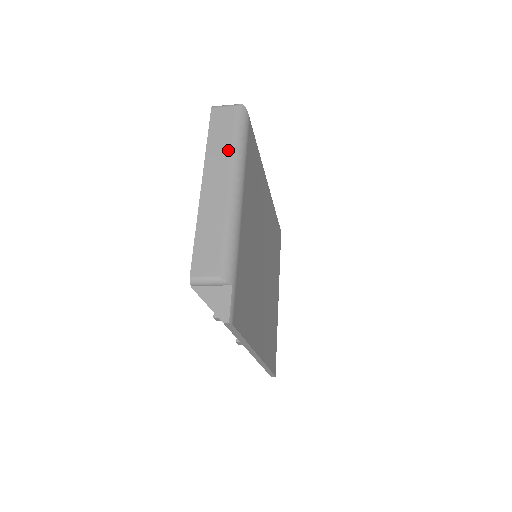
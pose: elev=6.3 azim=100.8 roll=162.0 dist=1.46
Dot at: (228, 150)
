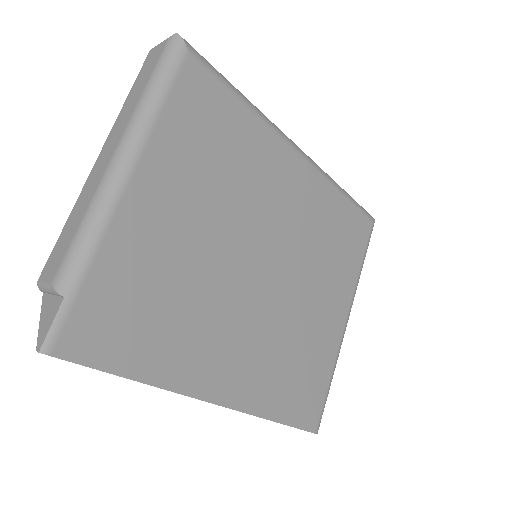
Dot at: (135, 102)
